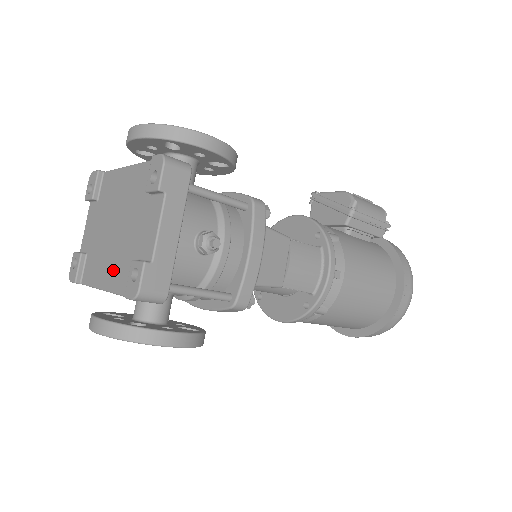
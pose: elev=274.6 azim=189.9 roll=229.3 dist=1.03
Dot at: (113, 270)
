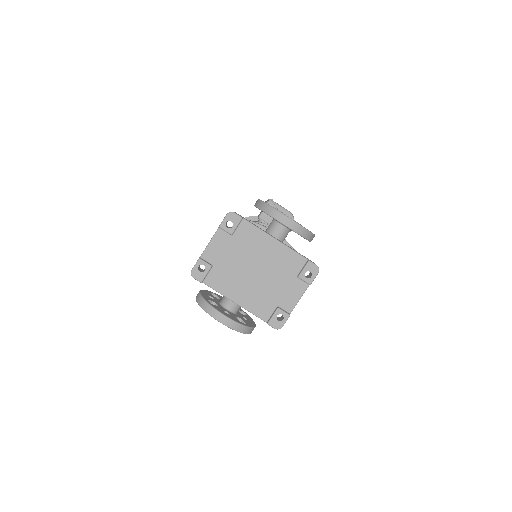
Dot at: (249, 297)
